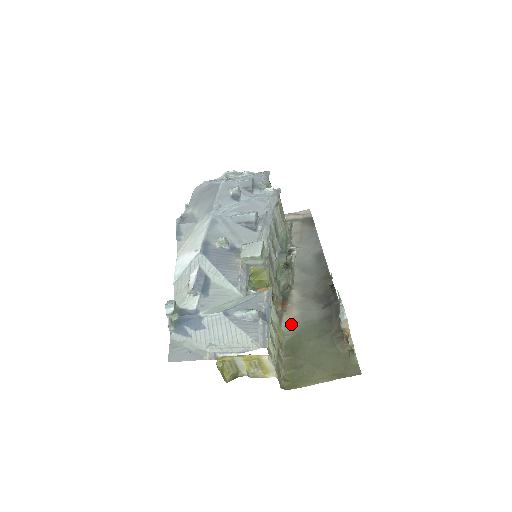
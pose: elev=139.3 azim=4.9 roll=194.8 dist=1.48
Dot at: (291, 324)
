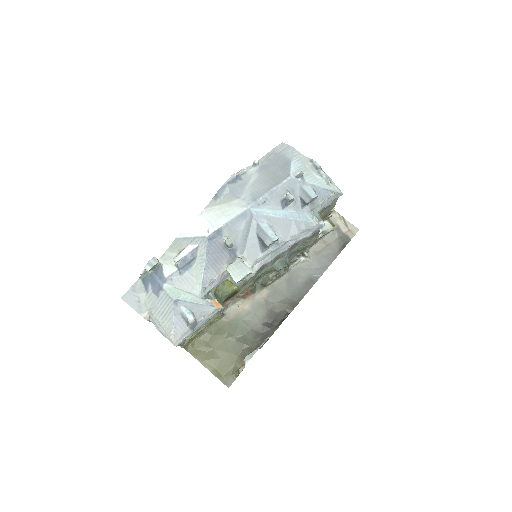
Dot at: (236, 312)
